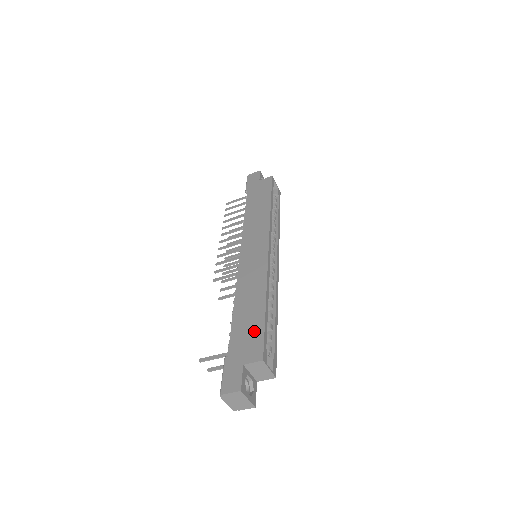
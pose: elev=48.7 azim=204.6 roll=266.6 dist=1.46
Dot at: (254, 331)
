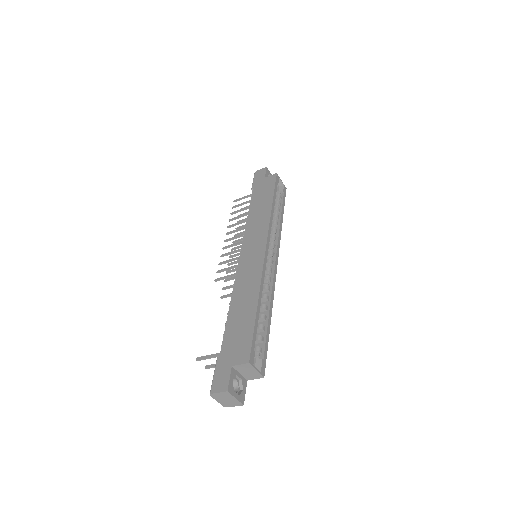
Dot at: (244, 334)
